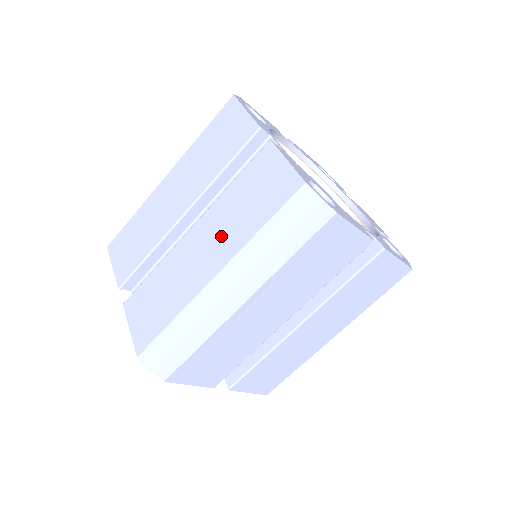
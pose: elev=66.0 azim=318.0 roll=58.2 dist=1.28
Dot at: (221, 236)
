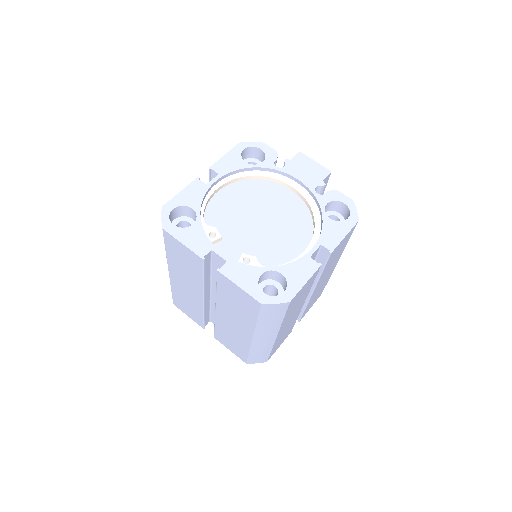
Dot at: (237, 319)
